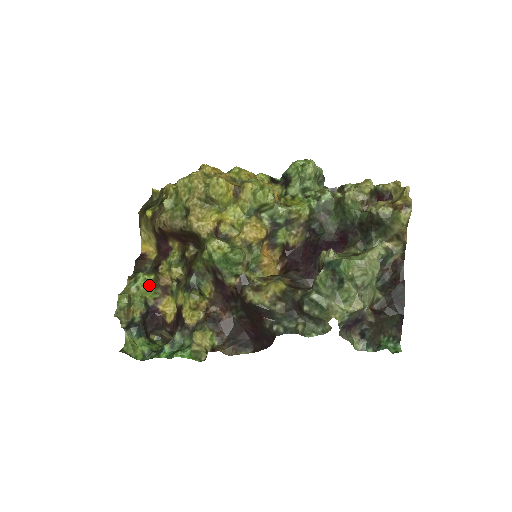
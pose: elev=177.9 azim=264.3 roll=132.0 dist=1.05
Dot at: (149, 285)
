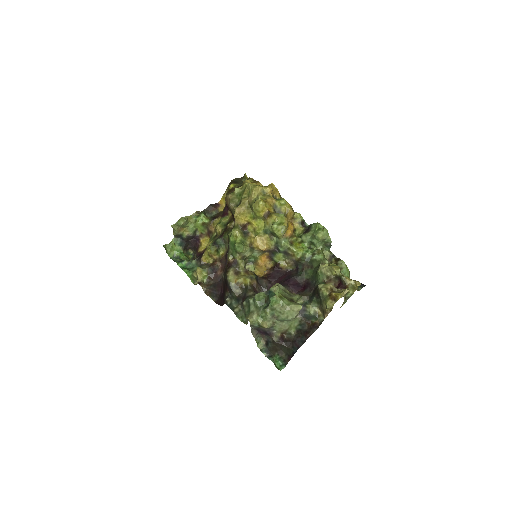
Dot at: (202, 224)
